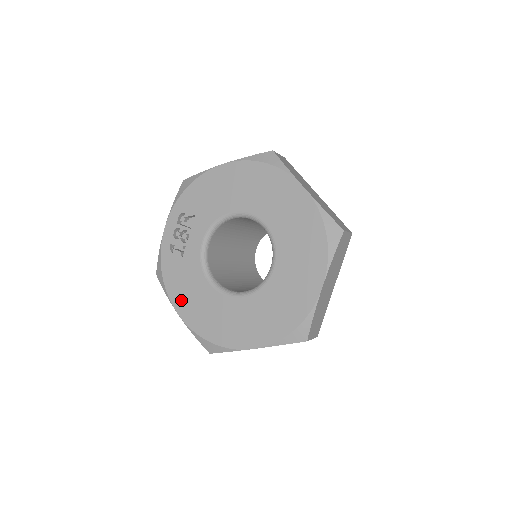
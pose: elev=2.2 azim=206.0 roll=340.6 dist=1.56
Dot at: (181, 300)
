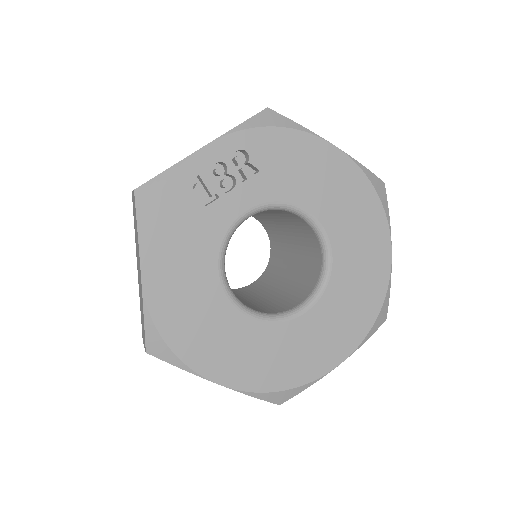
Dot at: (161, 261)
